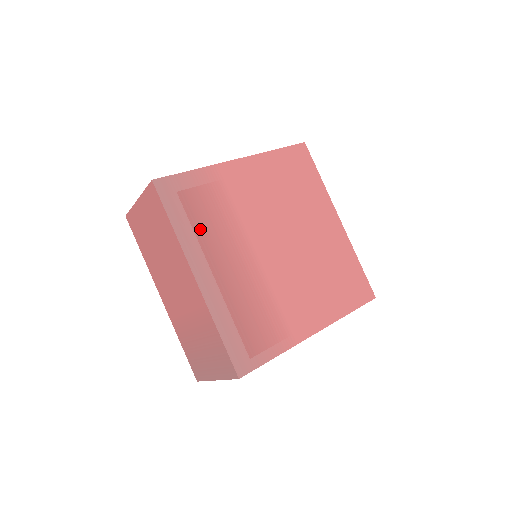
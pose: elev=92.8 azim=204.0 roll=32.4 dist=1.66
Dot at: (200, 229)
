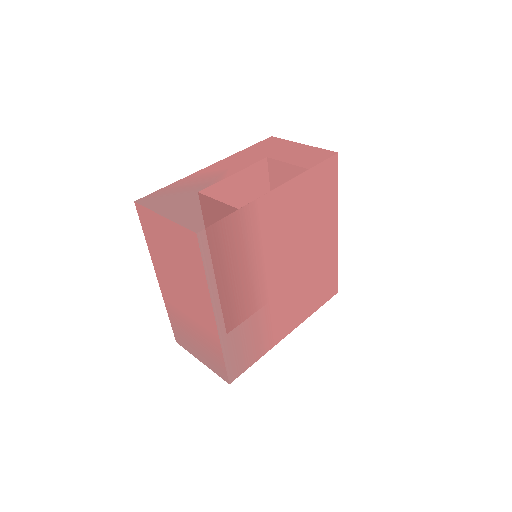
Dot at: (228, 272)
